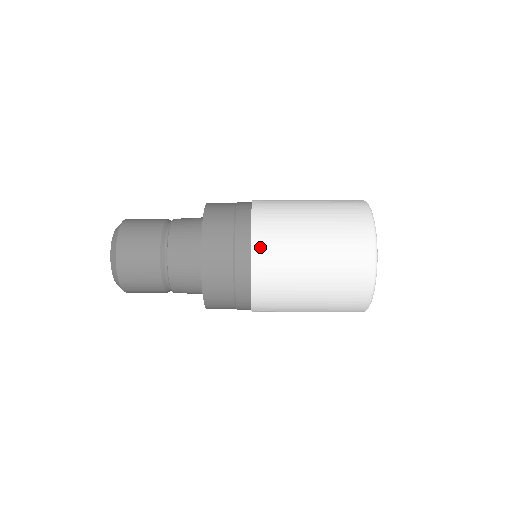
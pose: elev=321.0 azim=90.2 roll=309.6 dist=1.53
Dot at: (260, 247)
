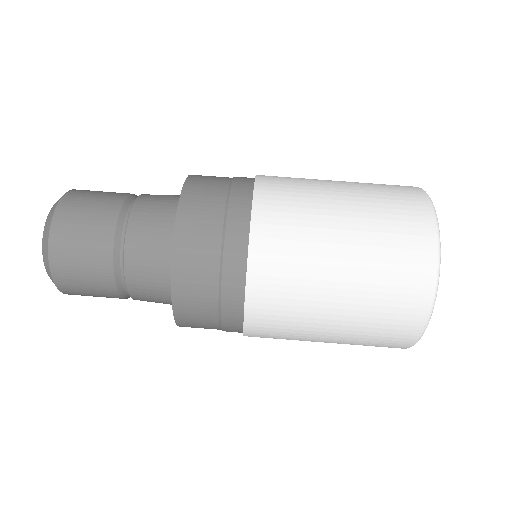
Dot at: (262, 251)
